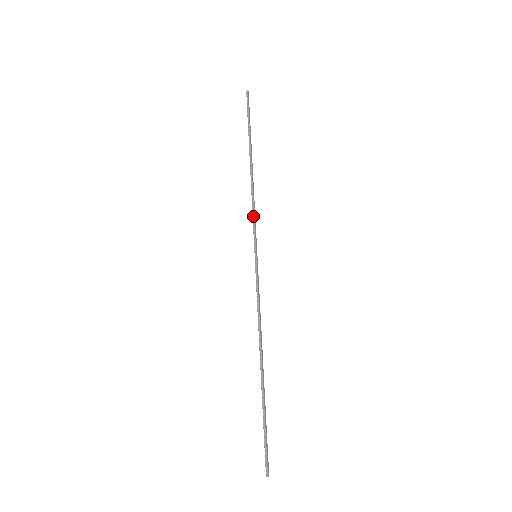
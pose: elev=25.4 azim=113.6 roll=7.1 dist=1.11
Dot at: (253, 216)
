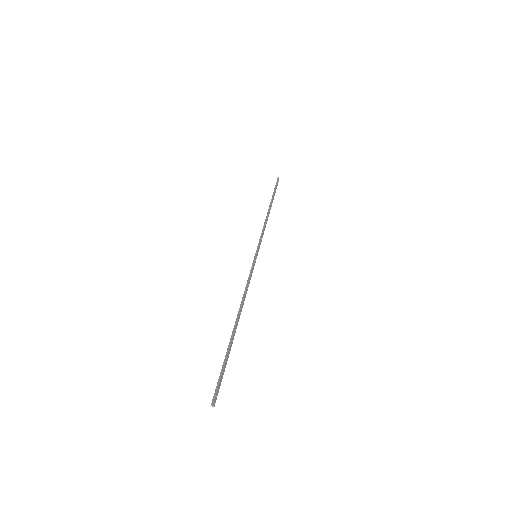
Dot at: (261, 234)
